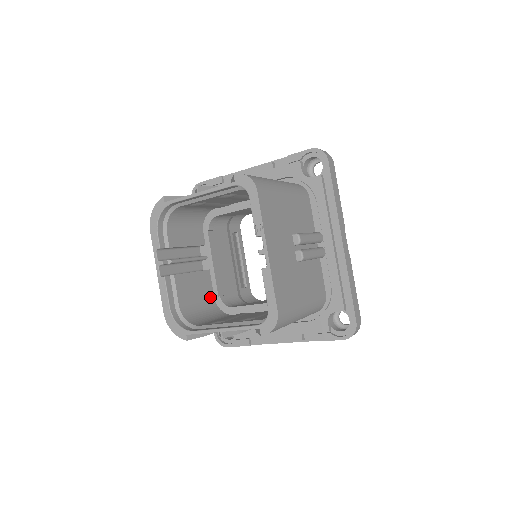
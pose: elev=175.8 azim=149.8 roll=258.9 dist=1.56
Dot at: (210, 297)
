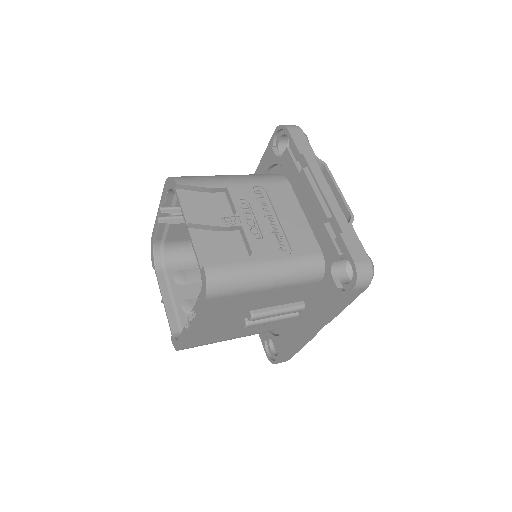
Dot at: occluded
